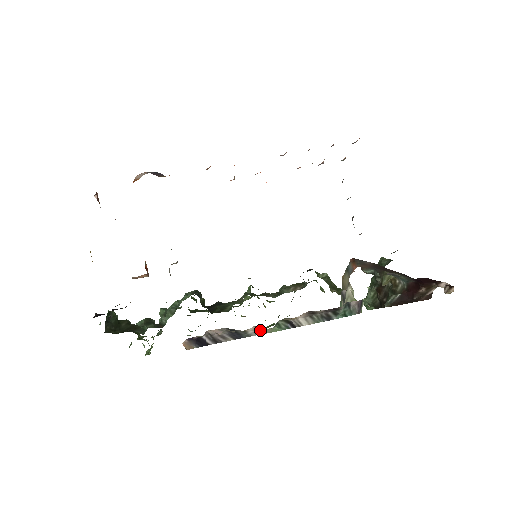
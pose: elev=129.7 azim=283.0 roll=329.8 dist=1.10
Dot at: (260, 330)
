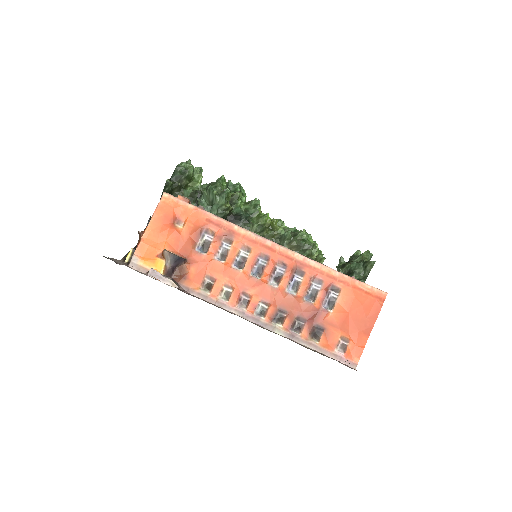
Dot at: occluded
